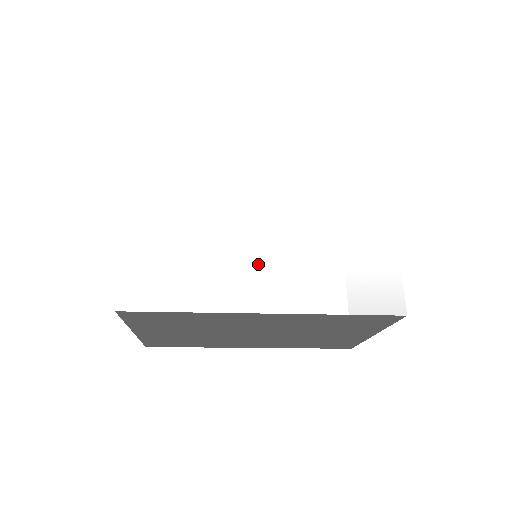
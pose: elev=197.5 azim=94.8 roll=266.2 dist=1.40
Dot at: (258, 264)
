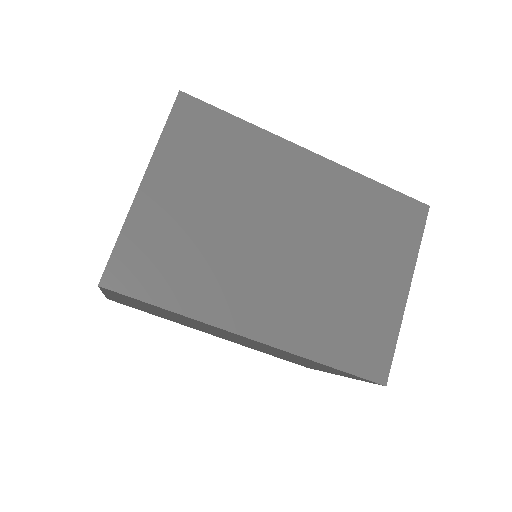
Dot at: occluded
